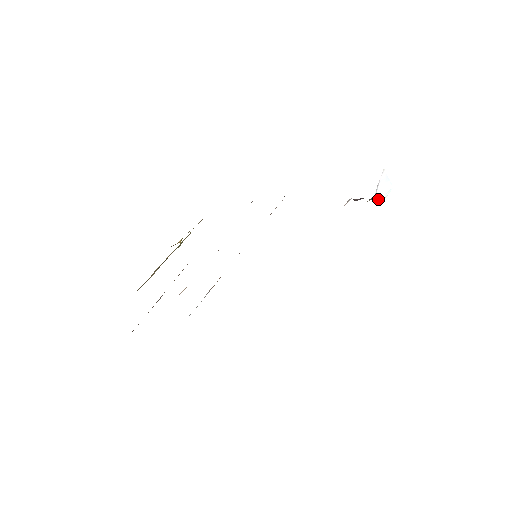
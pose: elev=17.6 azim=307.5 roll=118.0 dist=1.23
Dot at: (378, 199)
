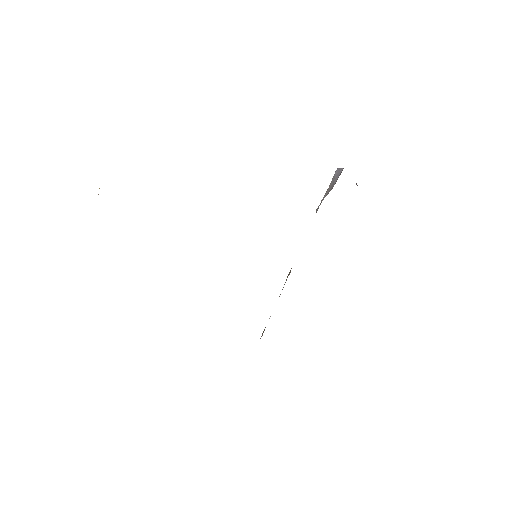
Dot at: occluded
